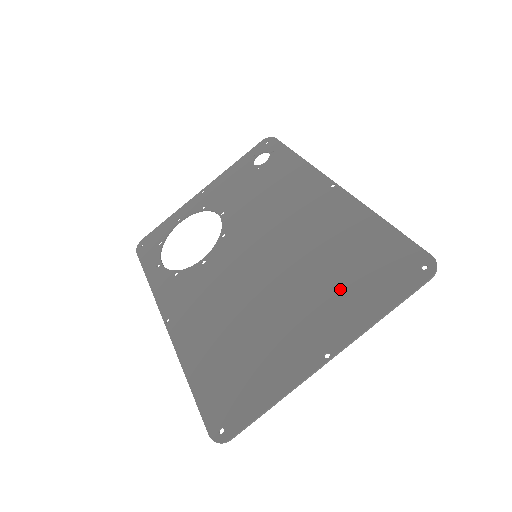
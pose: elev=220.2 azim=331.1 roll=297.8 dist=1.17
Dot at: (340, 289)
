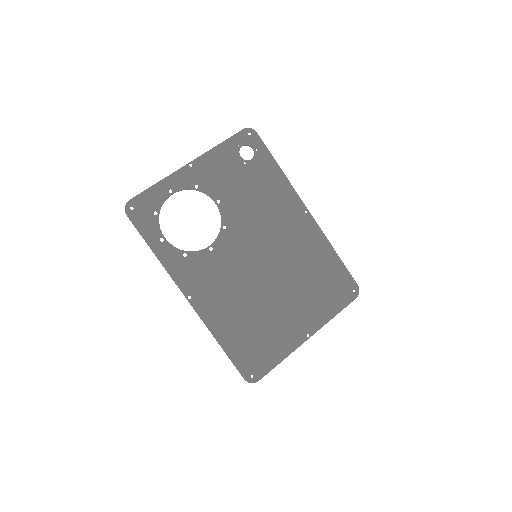
Dot at: (314, 296)
